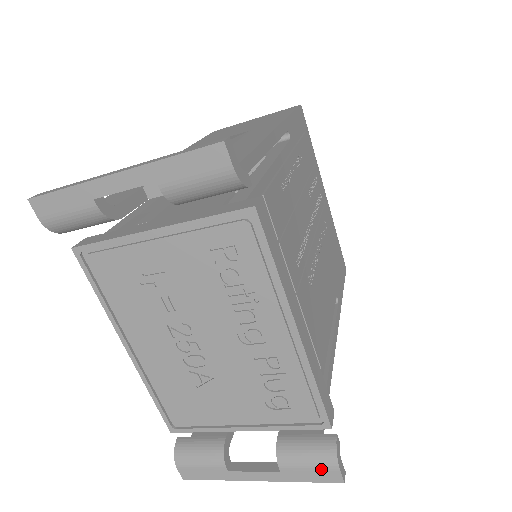
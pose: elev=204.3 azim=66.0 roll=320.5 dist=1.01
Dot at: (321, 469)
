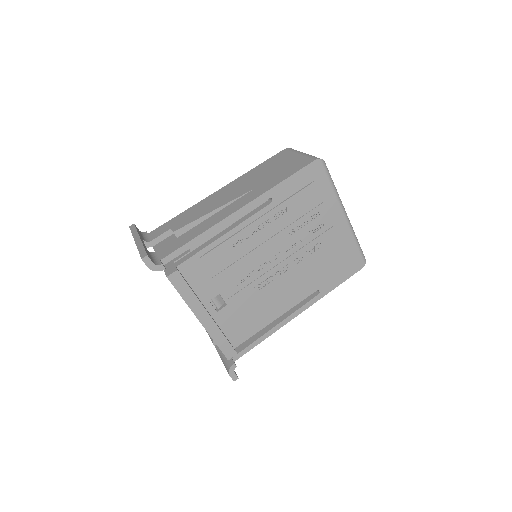
Dot at: (227, 371)
